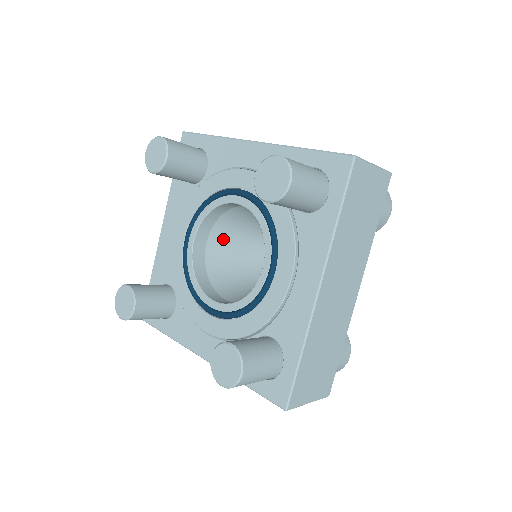
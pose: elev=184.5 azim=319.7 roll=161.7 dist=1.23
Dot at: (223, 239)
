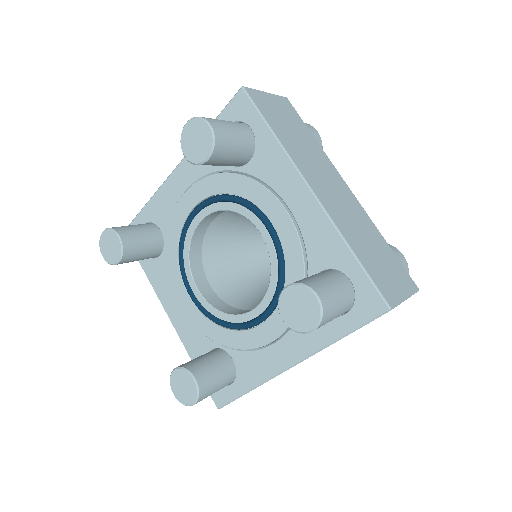
Dot at: (221, 274)
